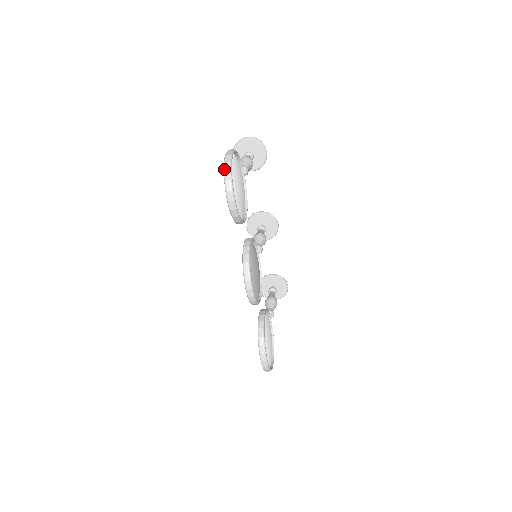
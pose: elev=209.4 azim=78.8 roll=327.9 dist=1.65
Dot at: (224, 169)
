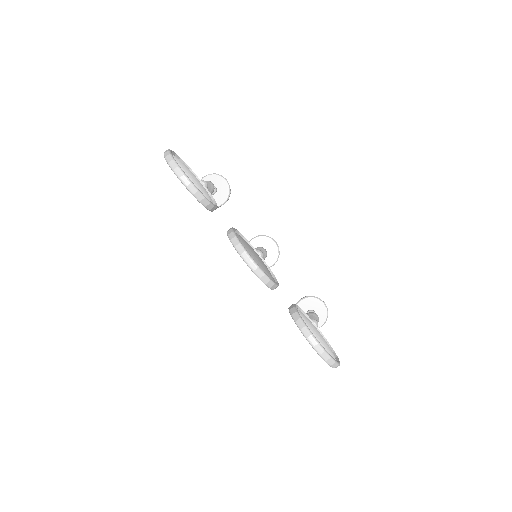
Dot at: (164, 157)
